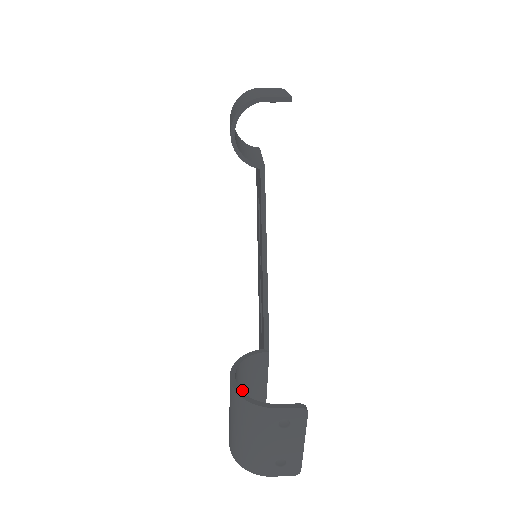
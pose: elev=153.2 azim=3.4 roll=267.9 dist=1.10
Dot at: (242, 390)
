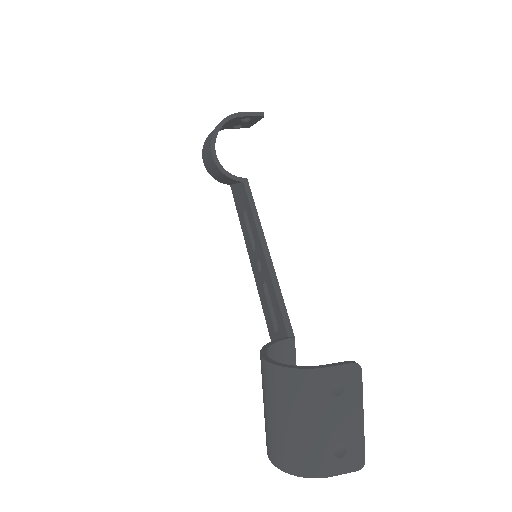
Dot at: occluded
